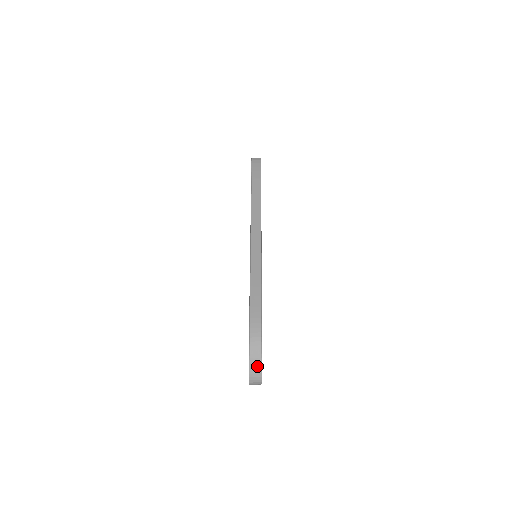
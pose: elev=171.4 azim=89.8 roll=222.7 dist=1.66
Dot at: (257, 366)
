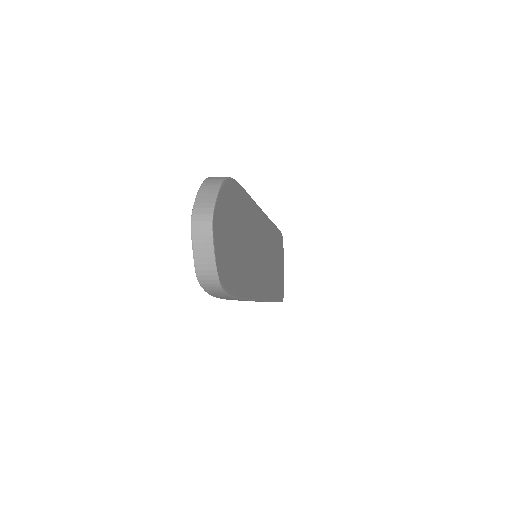
Dot at: (210, 194)
